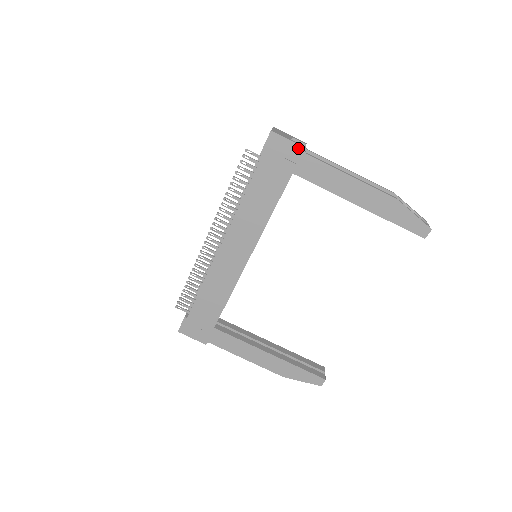
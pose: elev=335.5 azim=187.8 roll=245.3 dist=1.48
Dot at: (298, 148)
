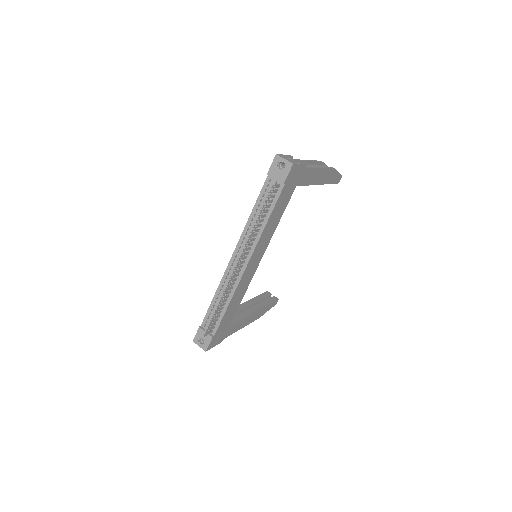
Dot at: (303, 167)
